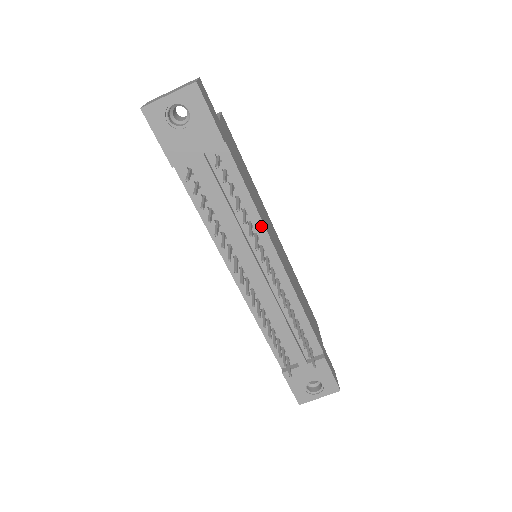
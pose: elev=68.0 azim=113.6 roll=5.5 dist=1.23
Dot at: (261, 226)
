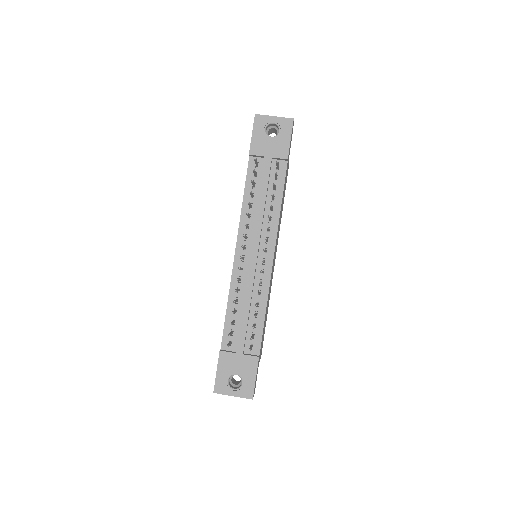
Dot at: (276, 225)
